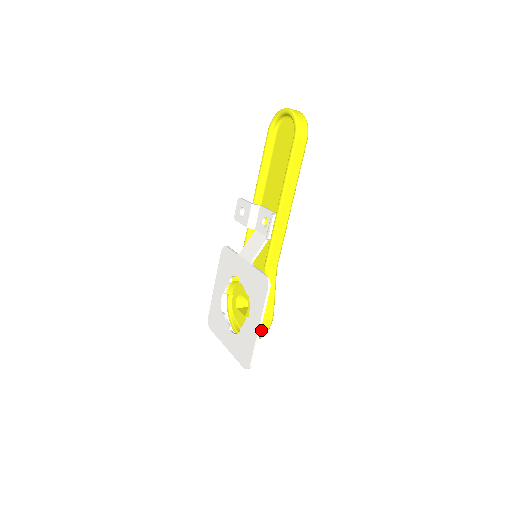
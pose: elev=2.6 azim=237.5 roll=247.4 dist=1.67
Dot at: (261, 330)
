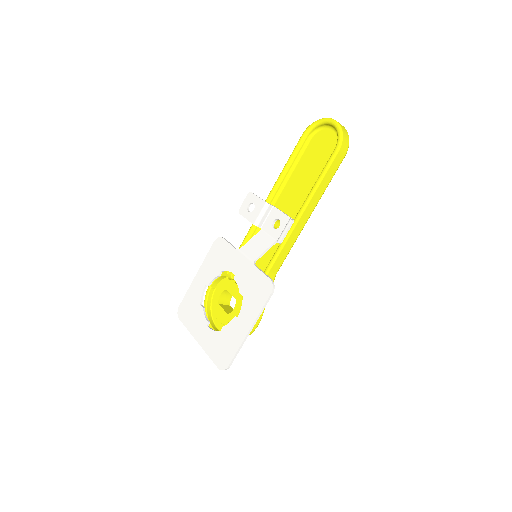
Dot at: occluded
